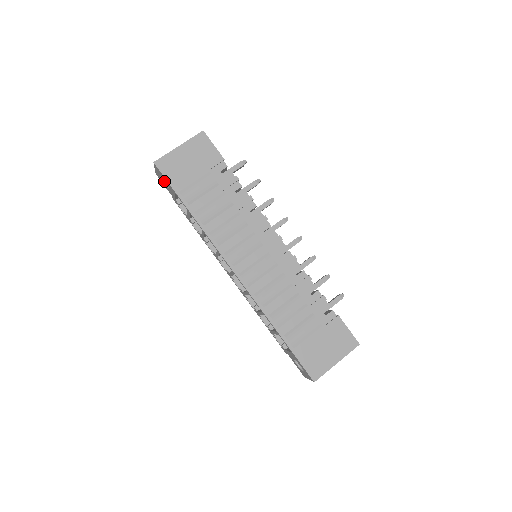
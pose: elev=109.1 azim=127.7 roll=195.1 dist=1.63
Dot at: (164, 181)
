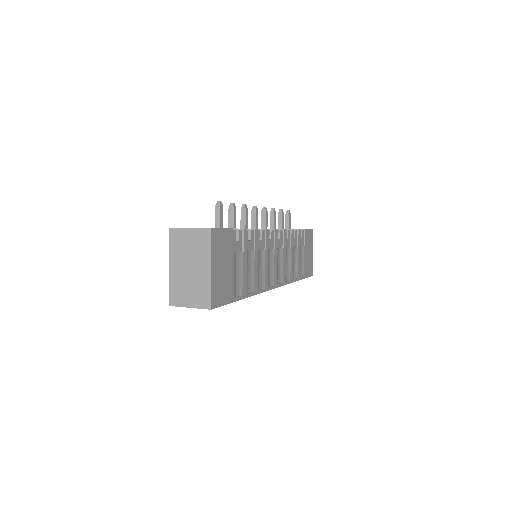
Dot at: occluded
